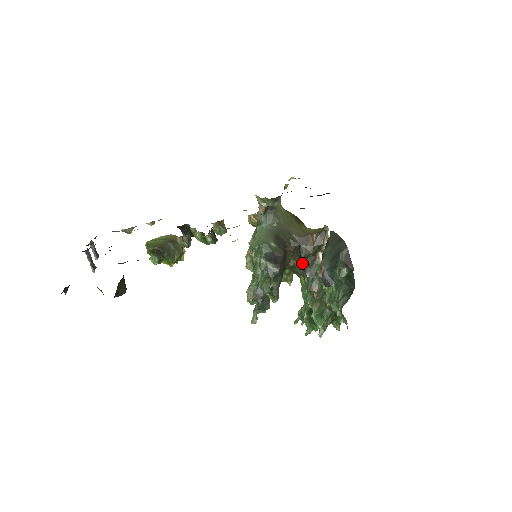
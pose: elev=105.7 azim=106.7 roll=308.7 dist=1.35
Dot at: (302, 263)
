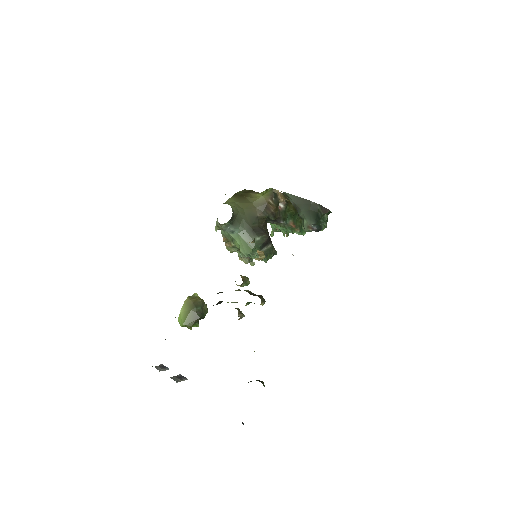
Dot at: (273, 221)
